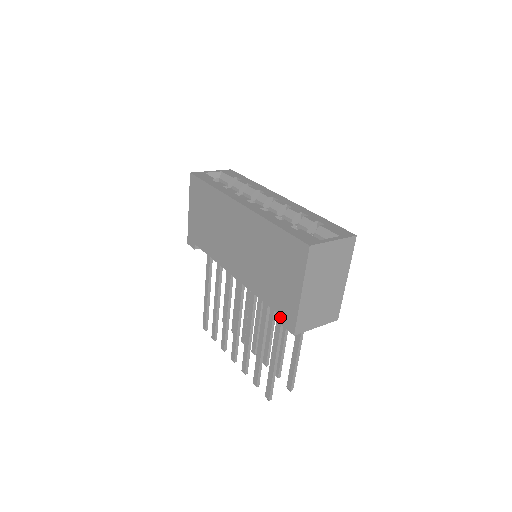
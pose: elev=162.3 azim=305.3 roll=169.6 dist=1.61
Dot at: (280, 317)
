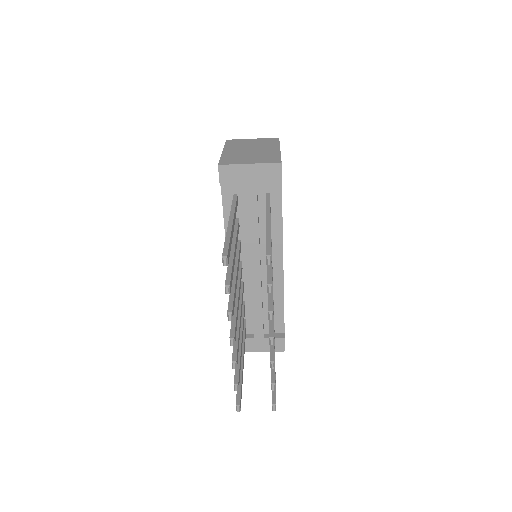
Dot at: occluded
